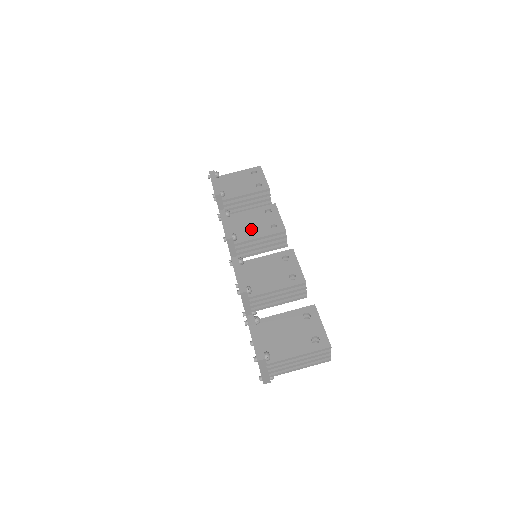
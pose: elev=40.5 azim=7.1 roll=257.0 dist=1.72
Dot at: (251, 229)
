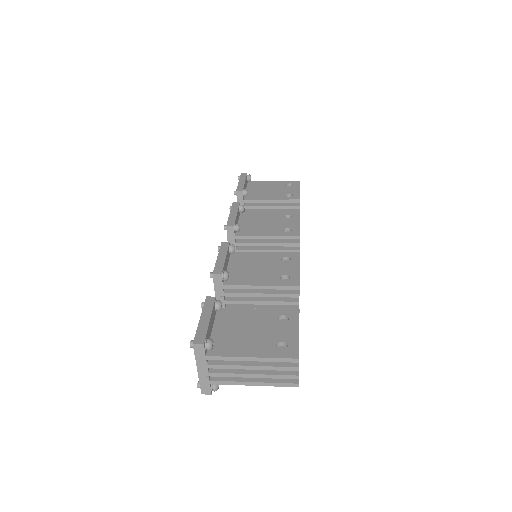
Dot at: (261, 227)
